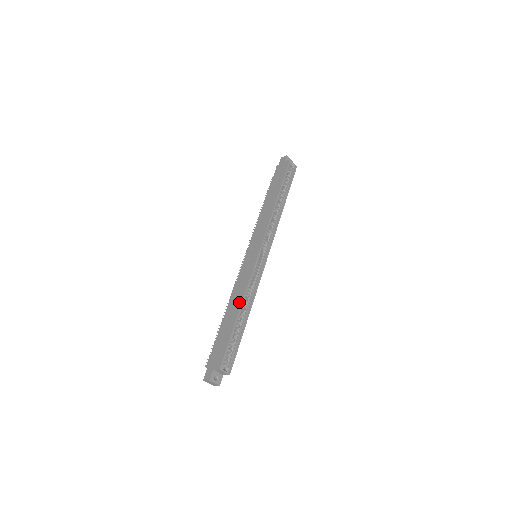
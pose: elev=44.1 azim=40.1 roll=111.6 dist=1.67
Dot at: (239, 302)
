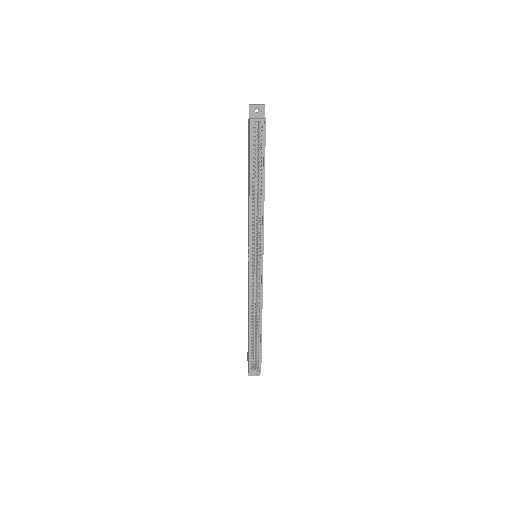
Dot at: (248, 315)
